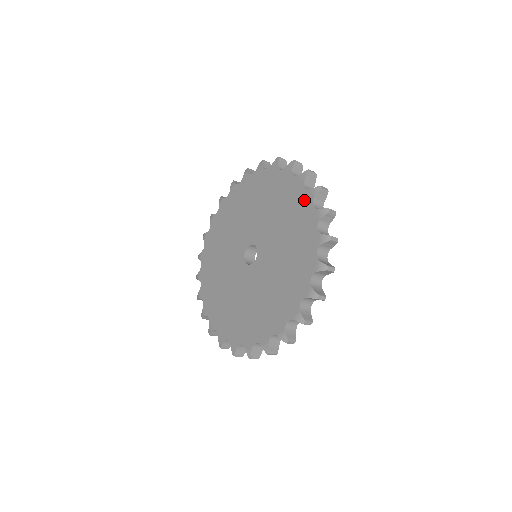
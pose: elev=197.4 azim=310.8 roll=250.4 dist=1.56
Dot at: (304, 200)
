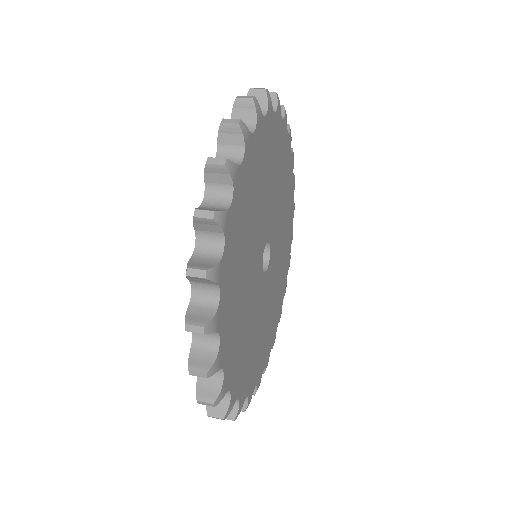
Dot at: occluded
